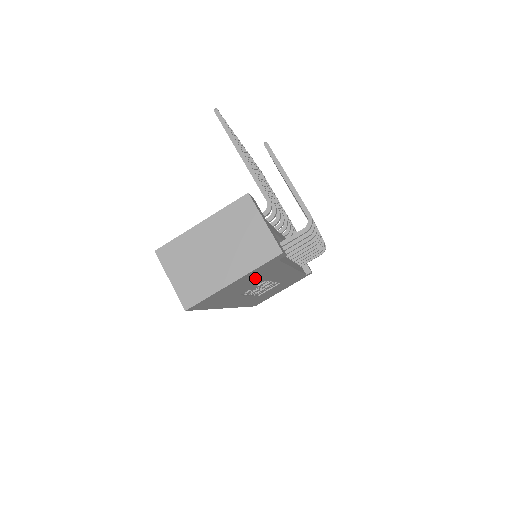
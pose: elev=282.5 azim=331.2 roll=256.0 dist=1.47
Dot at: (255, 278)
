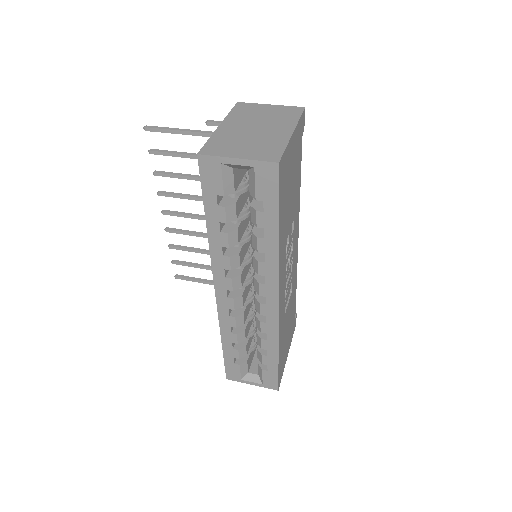
Dot at: (294, 176)
